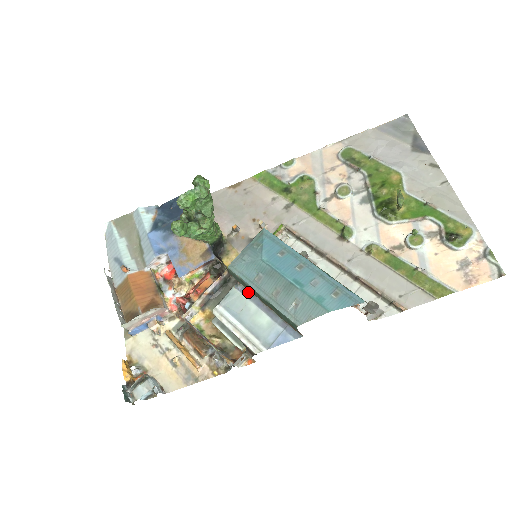
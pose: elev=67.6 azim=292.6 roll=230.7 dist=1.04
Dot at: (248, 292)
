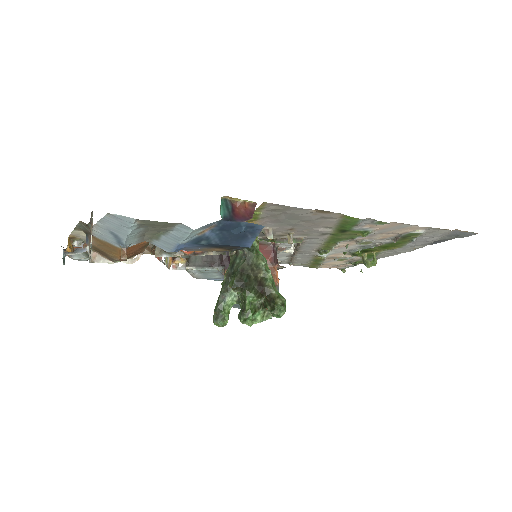
Dot at: occluded
